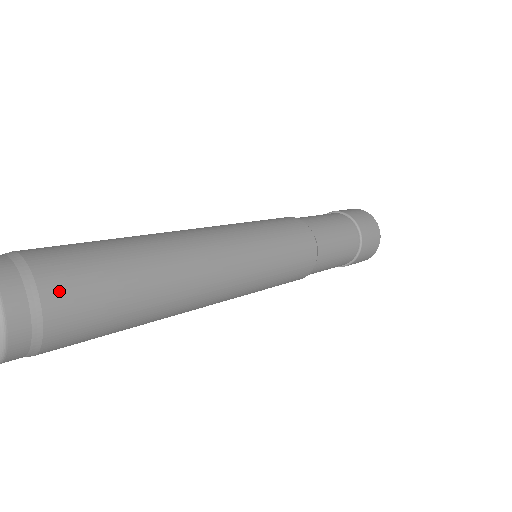
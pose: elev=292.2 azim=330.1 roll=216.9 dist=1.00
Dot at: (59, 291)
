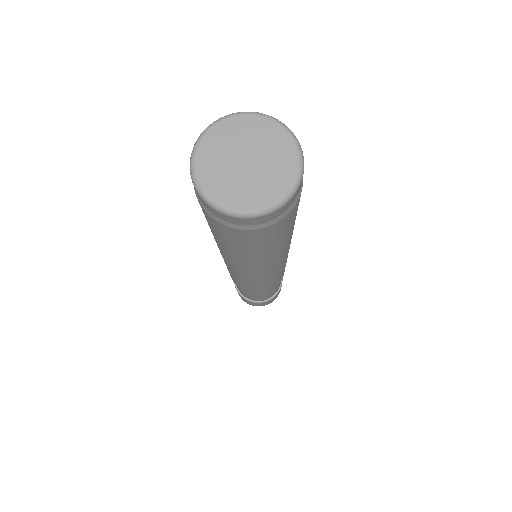
Dot at: occluded
